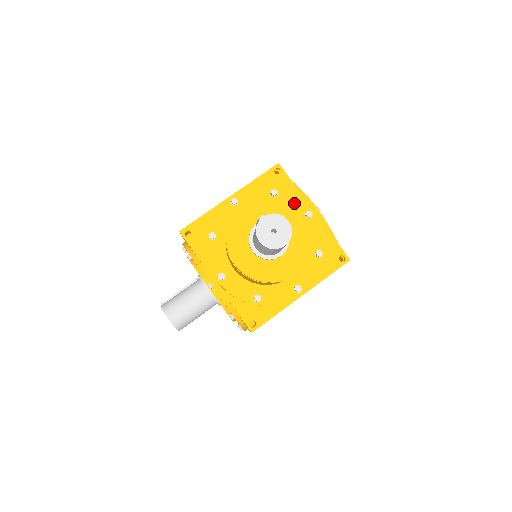
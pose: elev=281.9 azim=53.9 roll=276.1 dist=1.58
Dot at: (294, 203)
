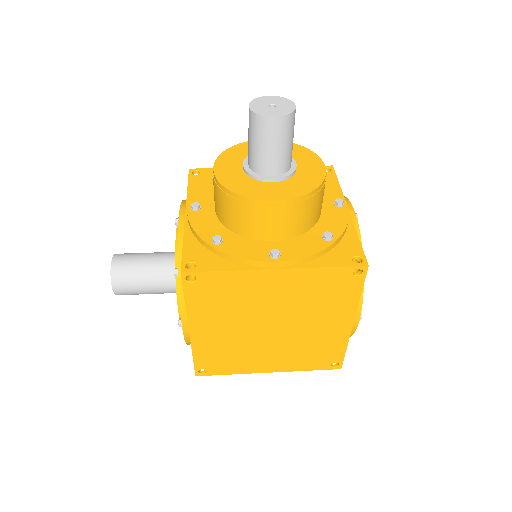
Dot at: (328, 190)
